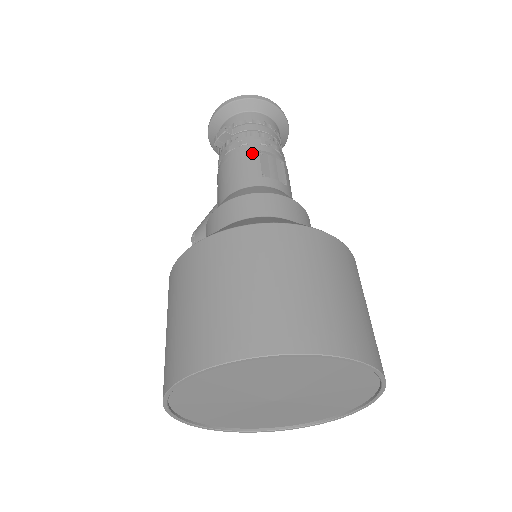
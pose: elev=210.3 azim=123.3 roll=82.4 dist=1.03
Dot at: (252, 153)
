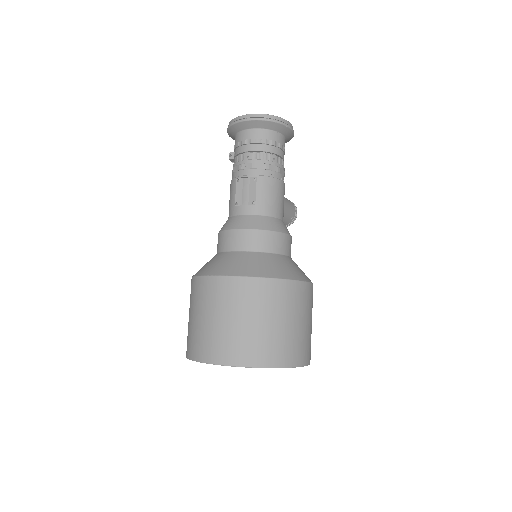
Dot at: (233, 183)
